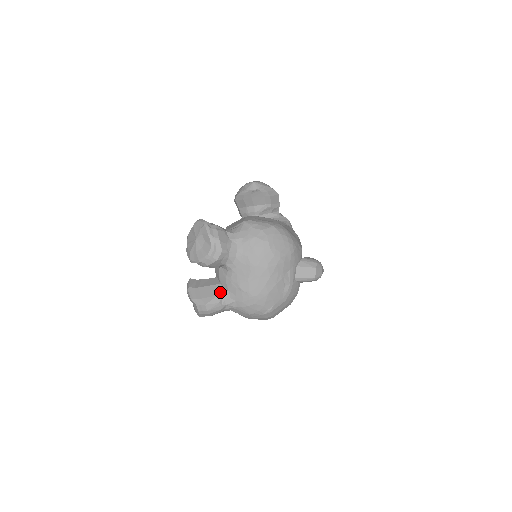
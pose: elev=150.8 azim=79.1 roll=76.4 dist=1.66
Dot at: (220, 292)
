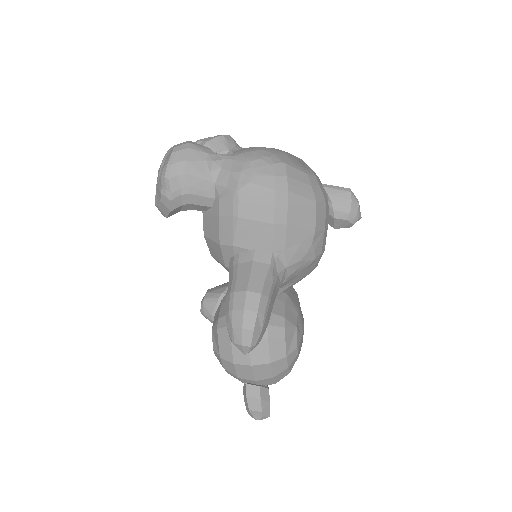
Dot at: occluded
